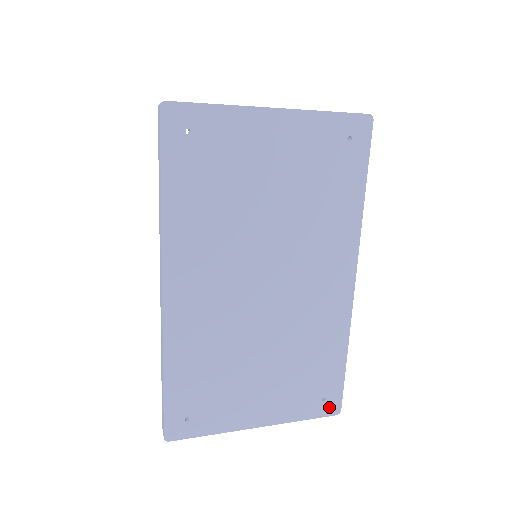
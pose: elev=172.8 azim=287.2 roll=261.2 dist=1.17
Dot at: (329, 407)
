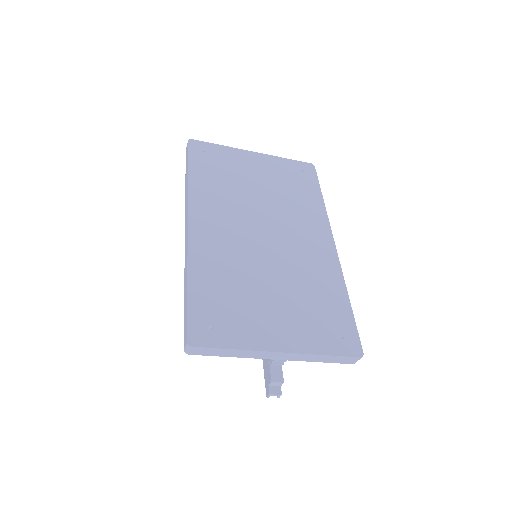
Dot at: (350, 347)
